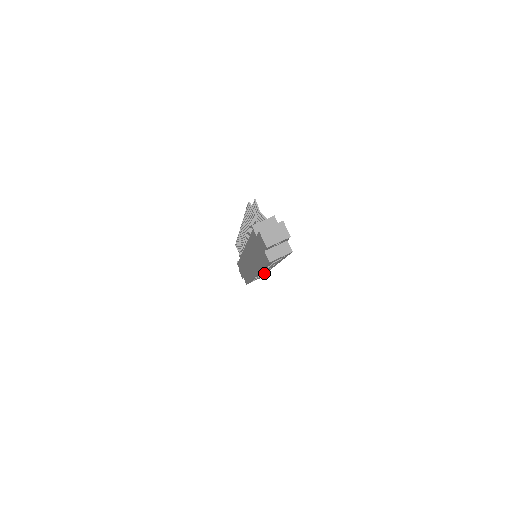
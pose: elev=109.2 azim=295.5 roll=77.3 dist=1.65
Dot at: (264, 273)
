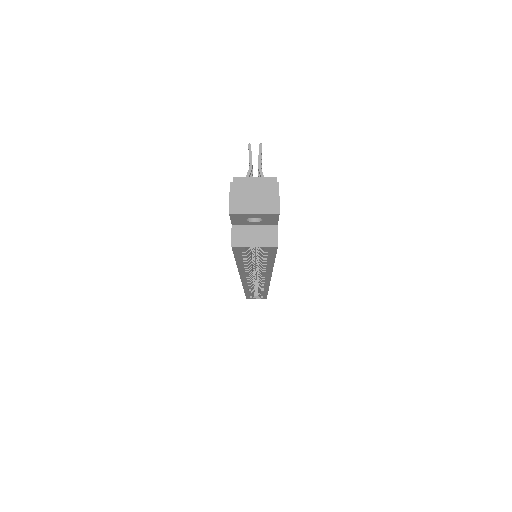
Dot at: (263, 288)
